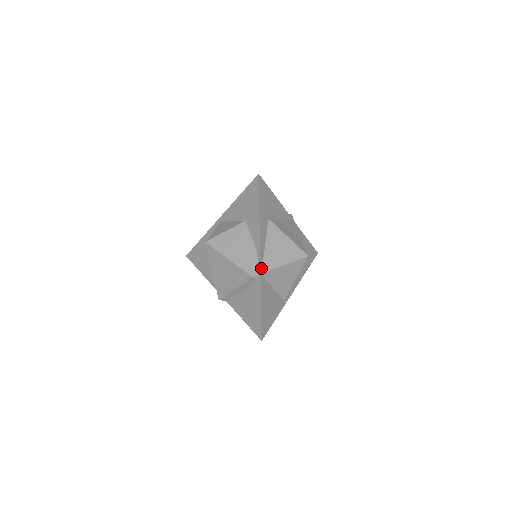
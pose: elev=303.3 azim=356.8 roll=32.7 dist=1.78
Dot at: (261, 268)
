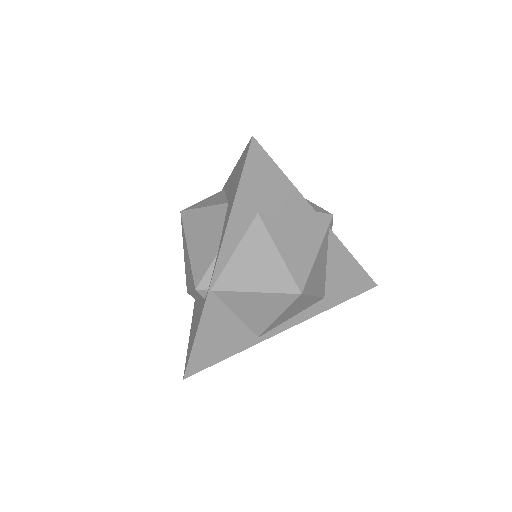
Dot at: (213, 282)
